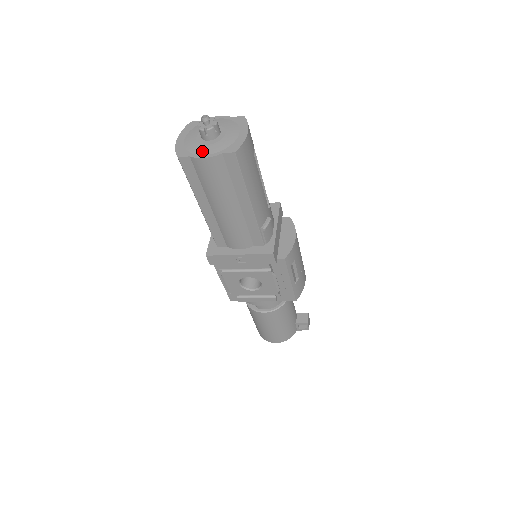
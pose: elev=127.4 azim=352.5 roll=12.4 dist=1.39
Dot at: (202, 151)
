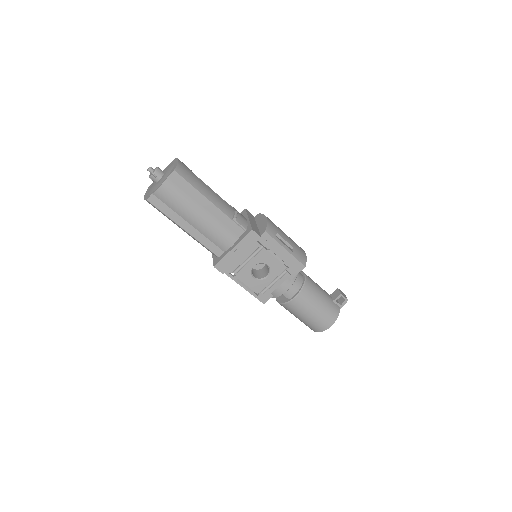
Dot at: (157, 186)
